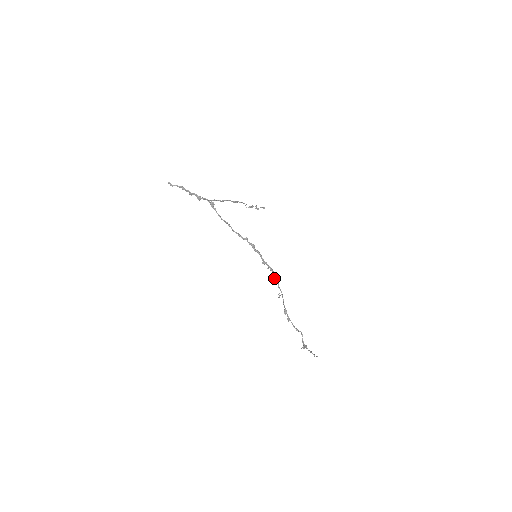
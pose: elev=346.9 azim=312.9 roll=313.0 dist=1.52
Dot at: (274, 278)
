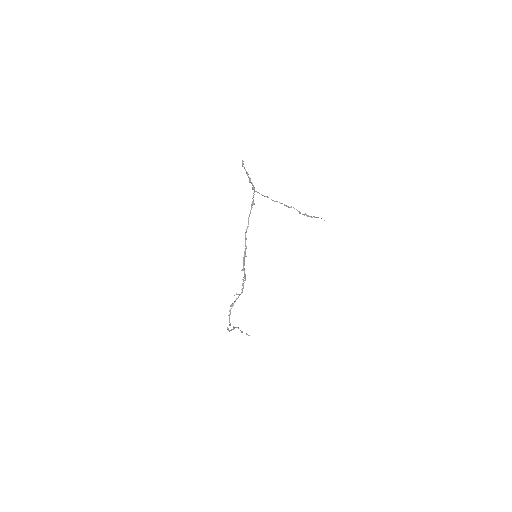
Dot at: (243, 283)
